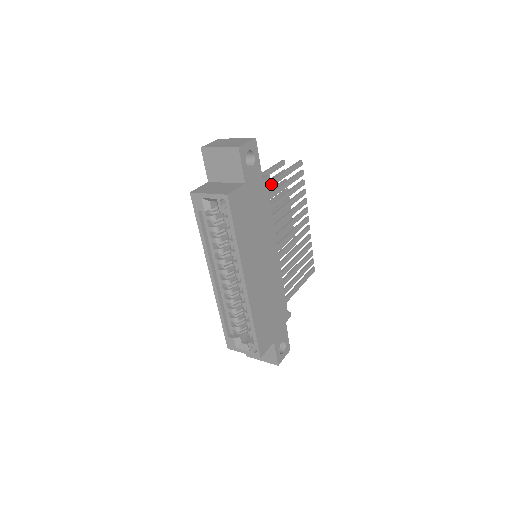
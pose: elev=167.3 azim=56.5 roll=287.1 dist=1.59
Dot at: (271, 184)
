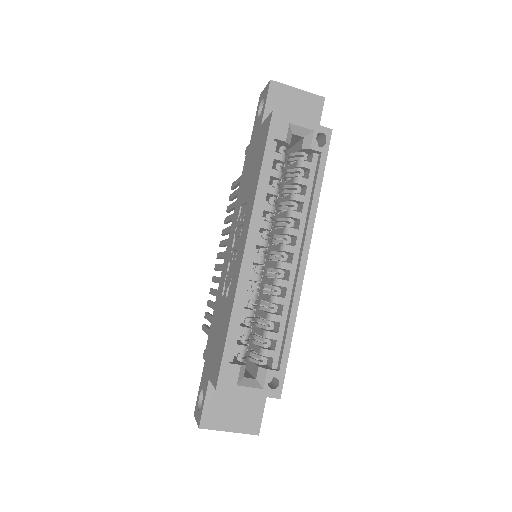
Dot at: occluded
